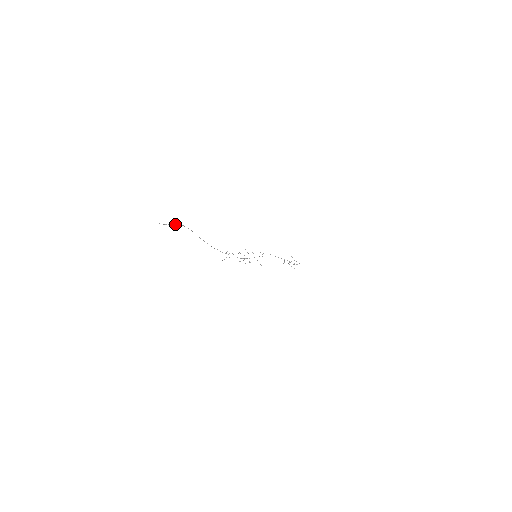
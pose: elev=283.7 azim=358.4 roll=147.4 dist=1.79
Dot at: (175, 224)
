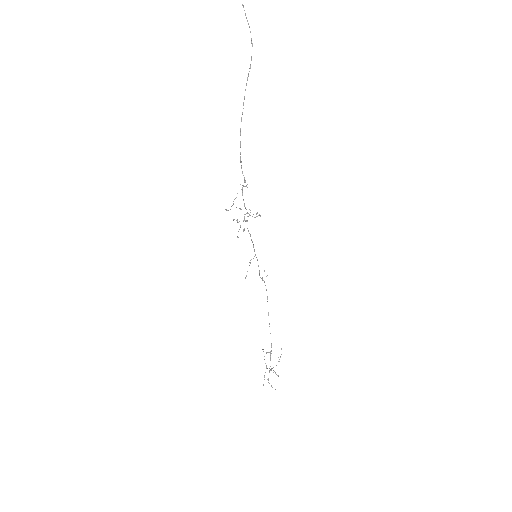
Dot at: occluded
